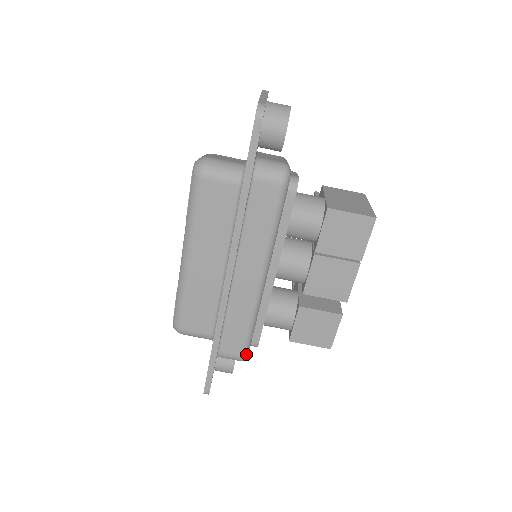
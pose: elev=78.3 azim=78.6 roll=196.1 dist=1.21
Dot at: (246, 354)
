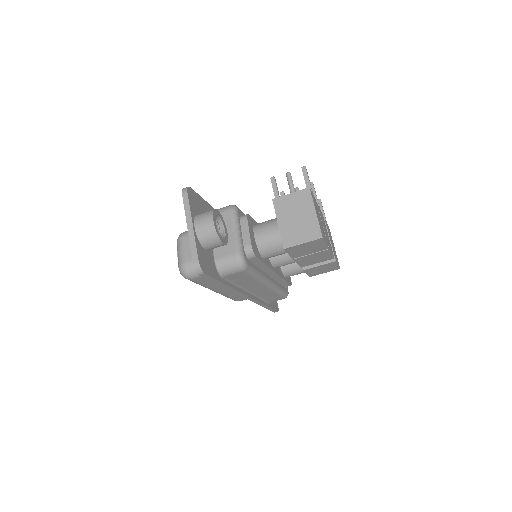
Dot at: (286, 296)
